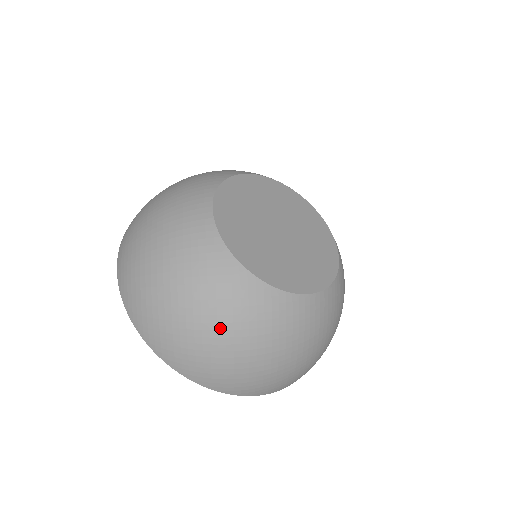
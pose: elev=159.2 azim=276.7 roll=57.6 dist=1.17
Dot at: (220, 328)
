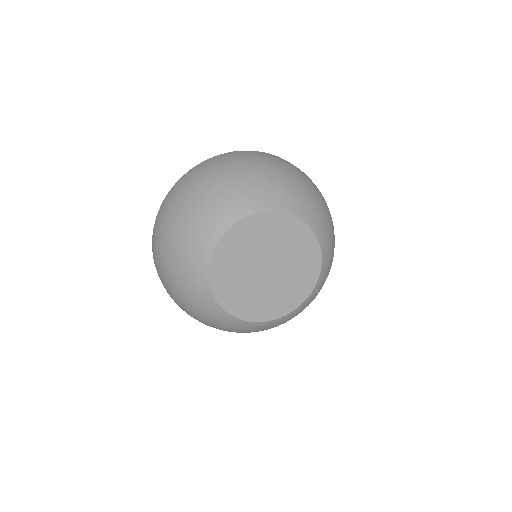
Dot at: (216, 327)
